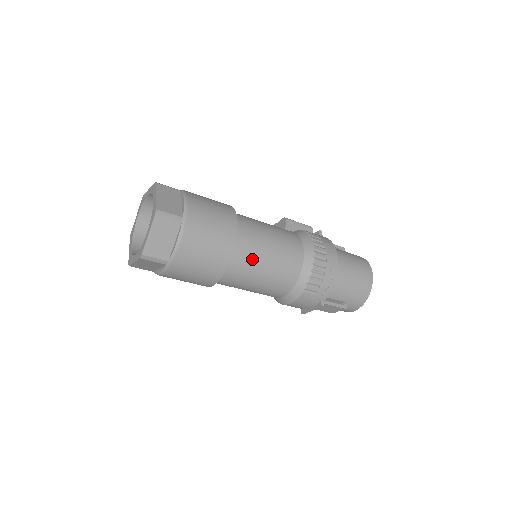
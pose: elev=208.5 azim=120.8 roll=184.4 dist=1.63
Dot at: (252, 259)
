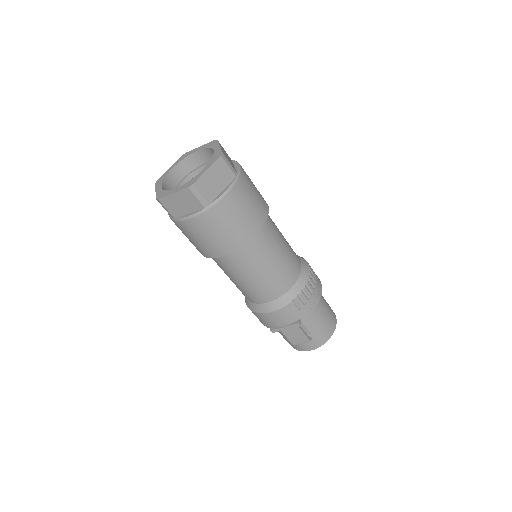
Dot at: (268, 246)
